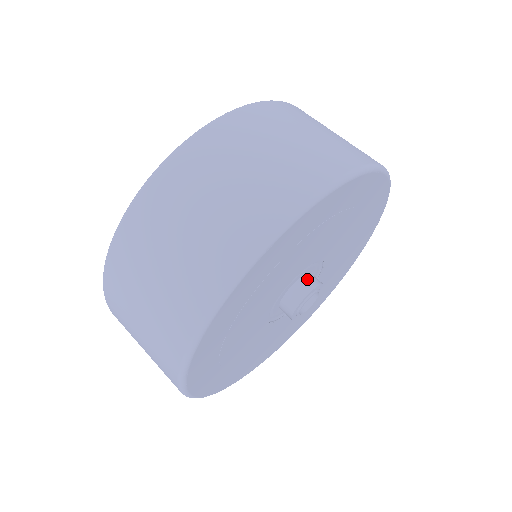
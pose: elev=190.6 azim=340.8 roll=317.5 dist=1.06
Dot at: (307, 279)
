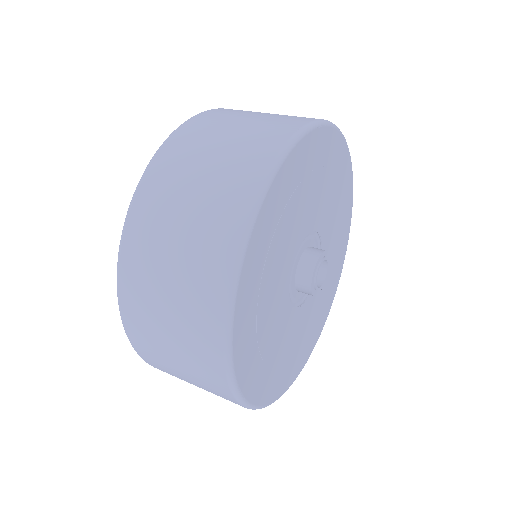
Dot at: (308, 253)
